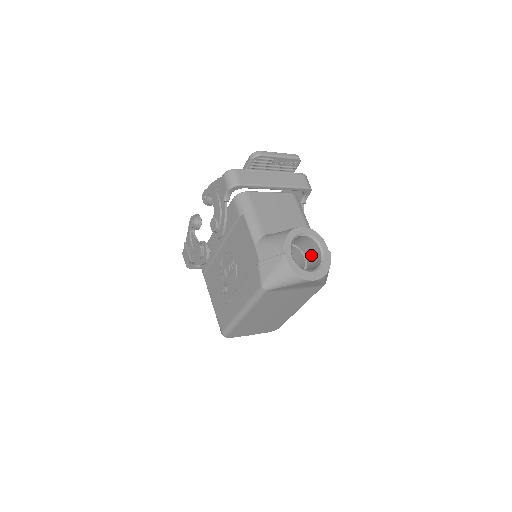
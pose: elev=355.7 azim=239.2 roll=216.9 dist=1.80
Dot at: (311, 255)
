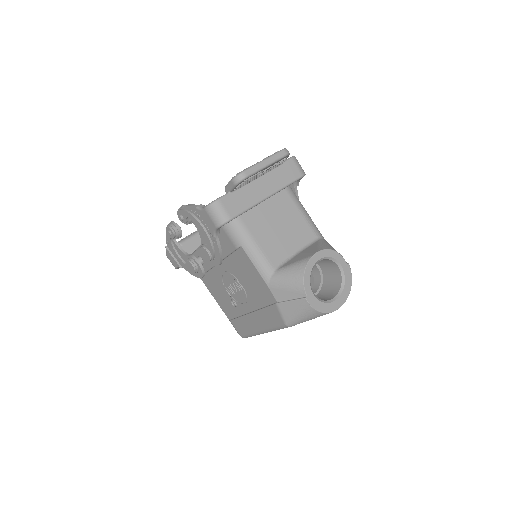
Dot at: (327, 268)
